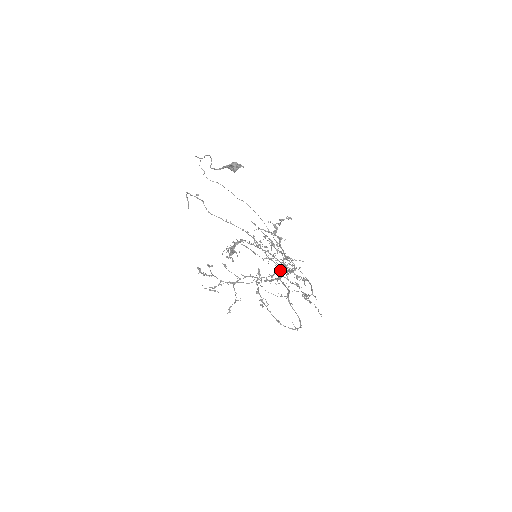
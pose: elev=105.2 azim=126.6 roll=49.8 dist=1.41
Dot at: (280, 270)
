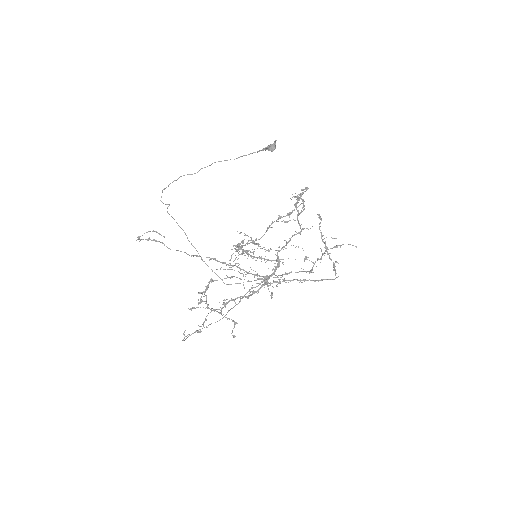
Dot at: (263, 277)
